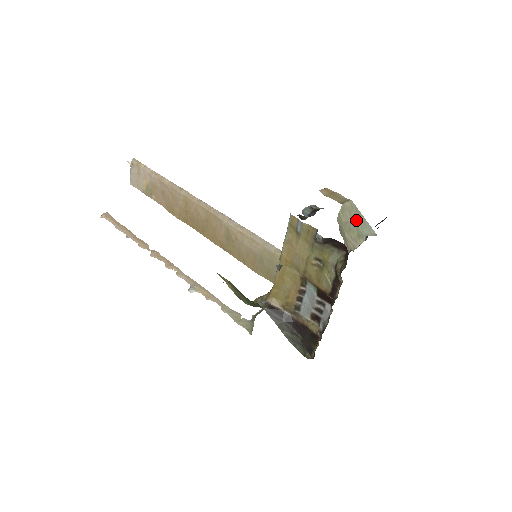
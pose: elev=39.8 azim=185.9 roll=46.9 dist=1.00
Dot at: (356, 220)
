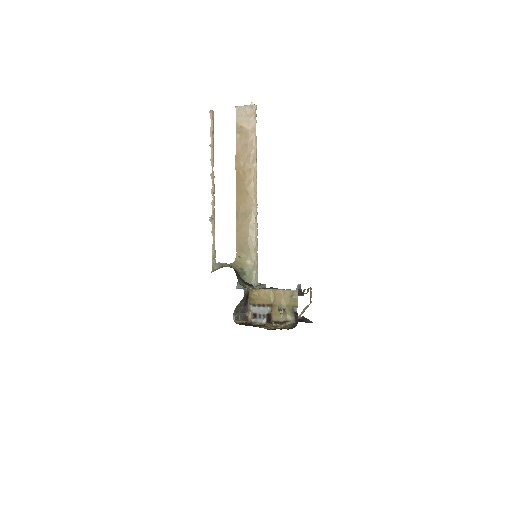
Dot at: occluded
